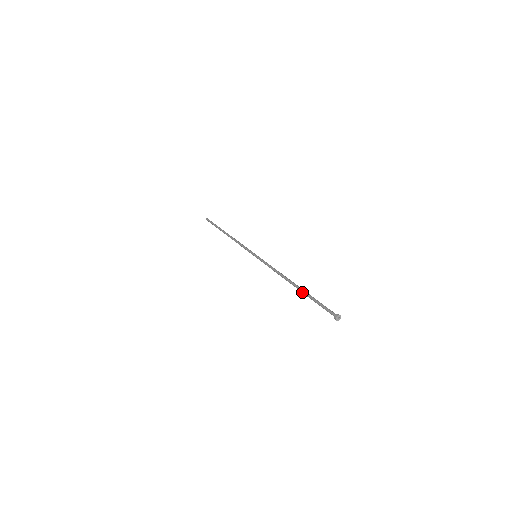
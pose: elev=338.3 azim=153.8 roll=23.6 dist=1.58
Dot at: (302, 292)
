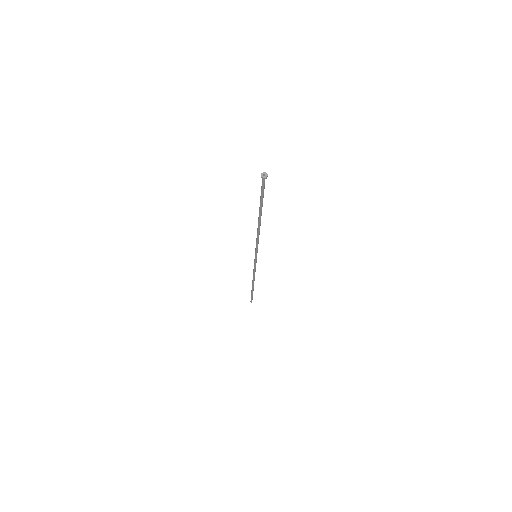
Dot at: (259, 210)
